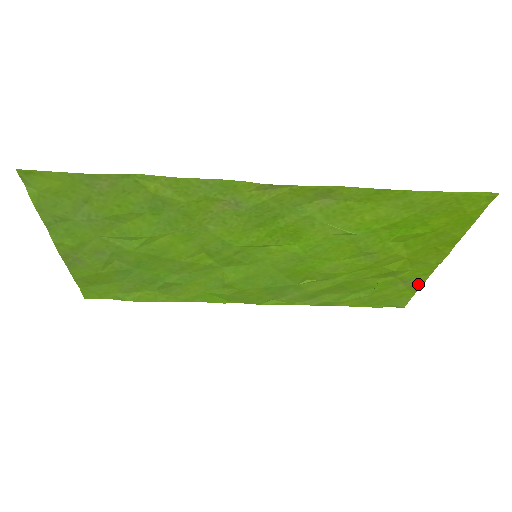
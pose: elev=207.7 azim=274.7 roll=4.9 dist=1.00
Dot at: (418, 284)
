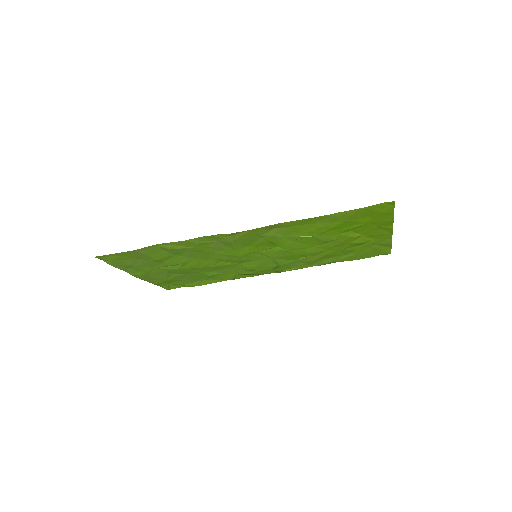
Dot at: (388, 243)
